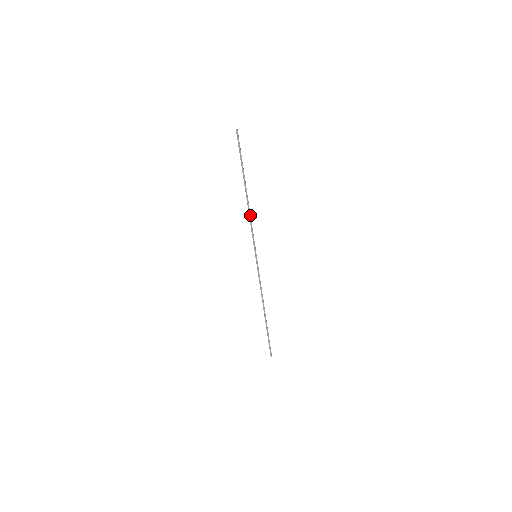
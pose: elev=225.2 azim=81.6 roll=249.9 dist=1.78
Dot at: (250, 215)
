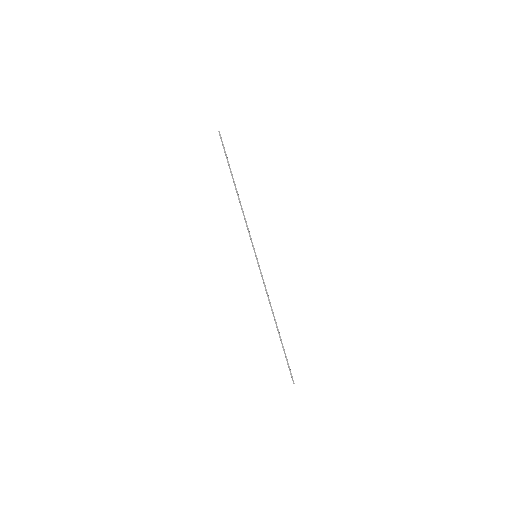
Dot at: (243, 212)
